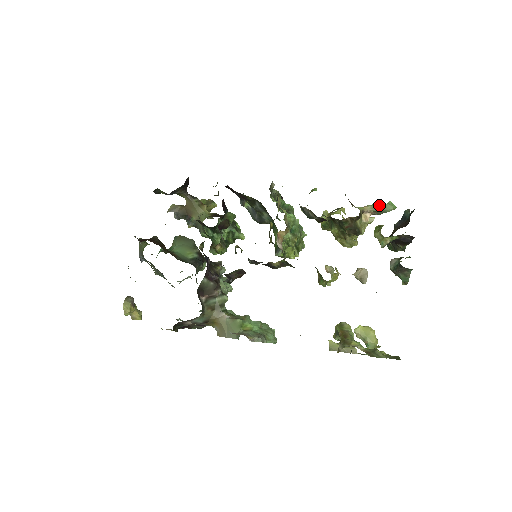
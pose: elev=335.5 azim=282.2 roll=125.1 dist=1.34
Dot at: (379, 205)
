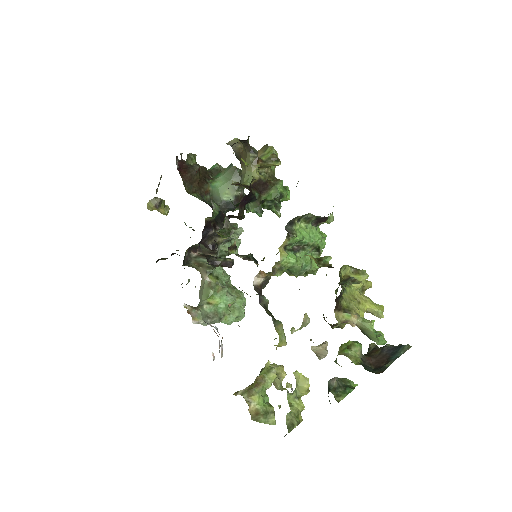
Dot at: (368, 328)
